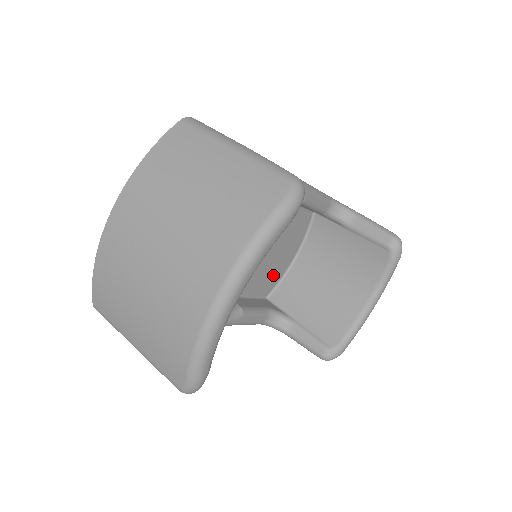
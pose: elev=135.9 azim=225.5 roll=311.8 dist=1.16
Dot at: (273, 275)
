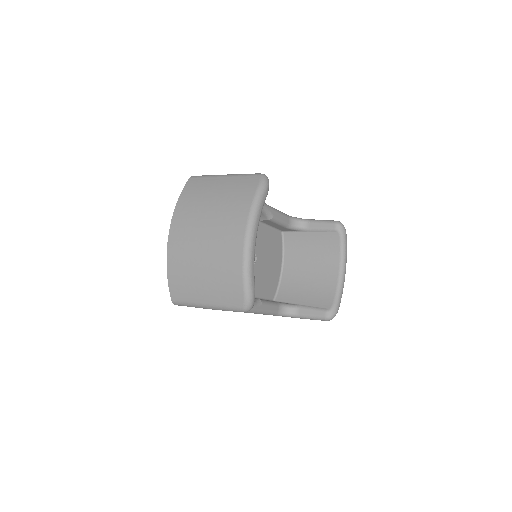
Dot at: (272, 282)
